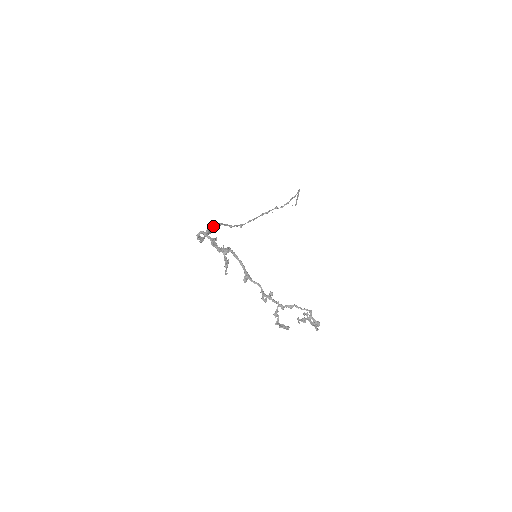
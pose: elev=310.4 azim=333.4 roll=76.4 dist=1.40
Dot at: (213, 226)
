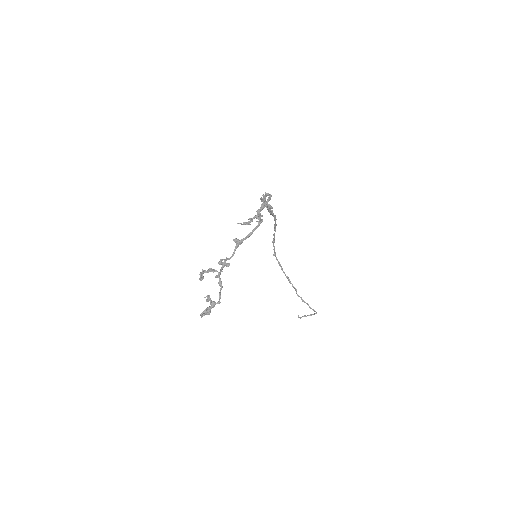
Dot at: (274, 215)
